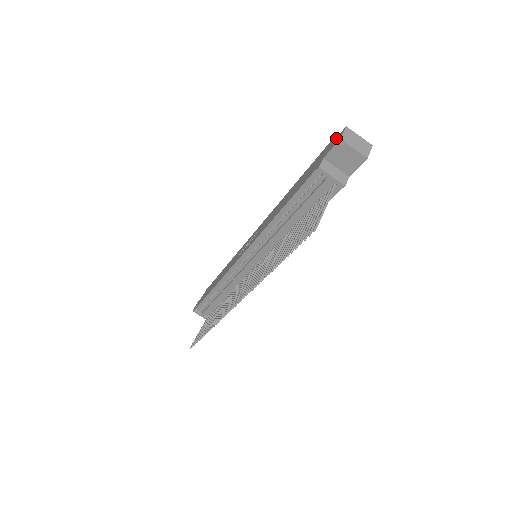
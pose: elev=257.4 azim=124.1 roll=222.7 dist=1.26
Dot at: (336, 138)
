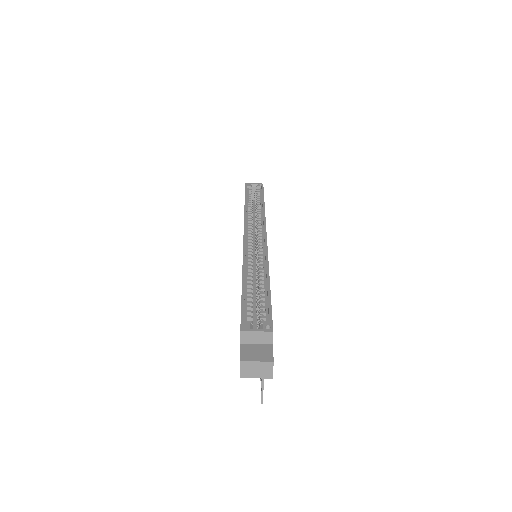
Dot at: occluded
